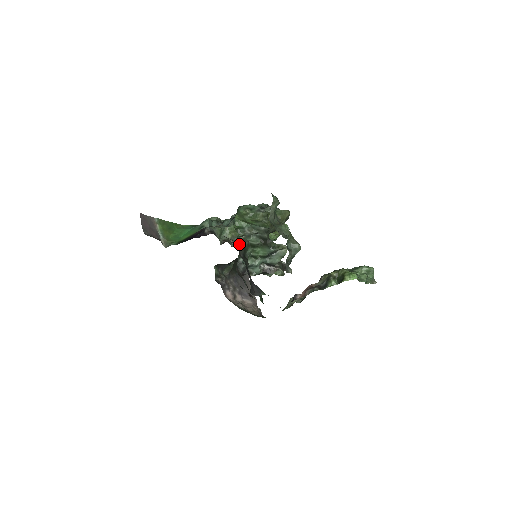
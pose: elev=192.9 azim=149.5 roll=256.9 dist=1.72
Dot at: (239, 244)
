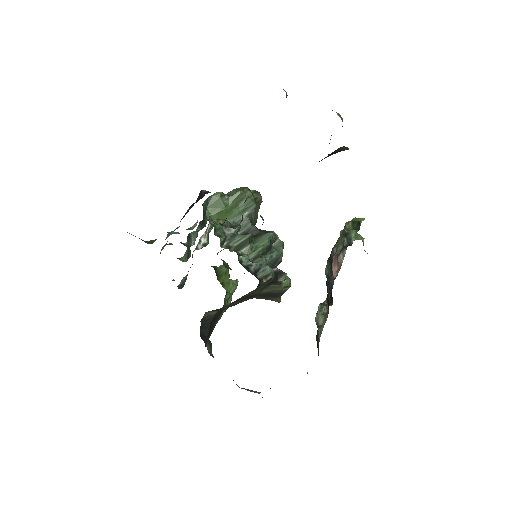
Dot at: occluded
